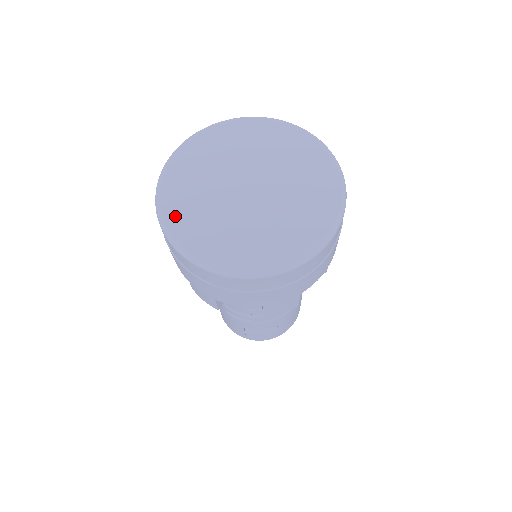
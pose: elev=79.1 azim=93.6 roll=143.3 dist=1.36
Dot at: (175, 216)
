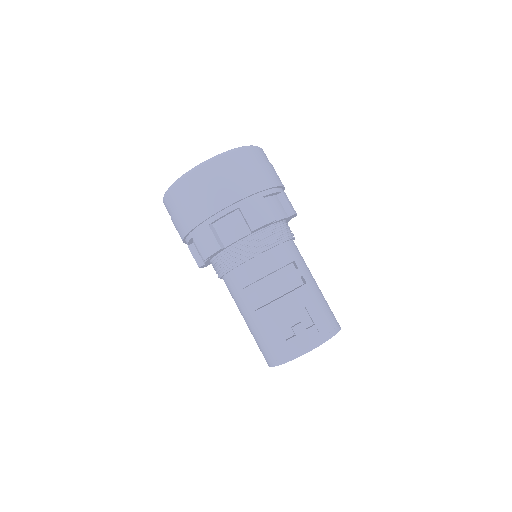
Dot at: occluded
